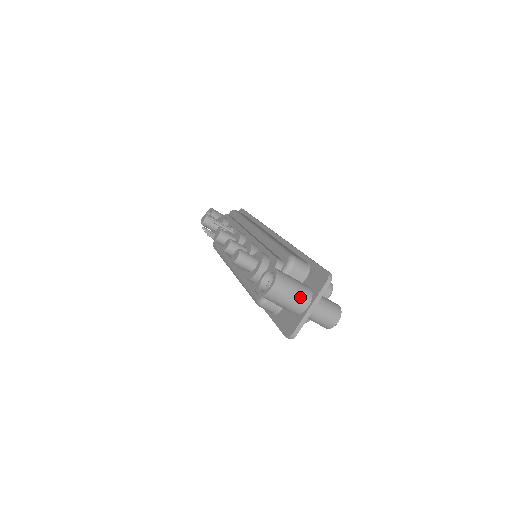
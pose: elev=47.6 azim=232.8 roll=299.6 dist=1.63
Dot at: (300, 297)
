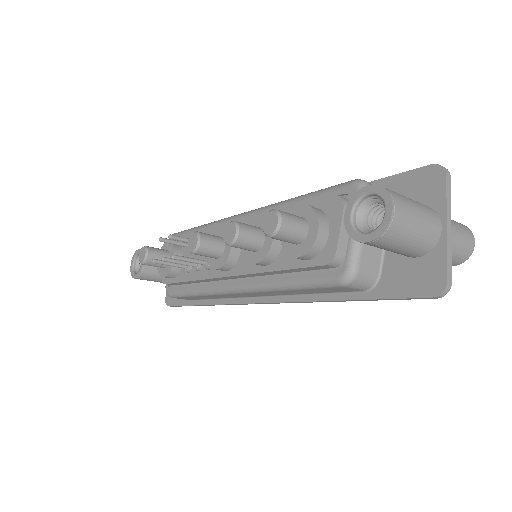
Dot at: (427, 215)
